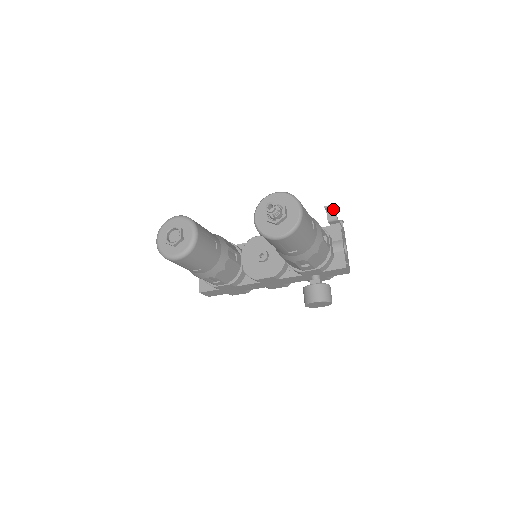
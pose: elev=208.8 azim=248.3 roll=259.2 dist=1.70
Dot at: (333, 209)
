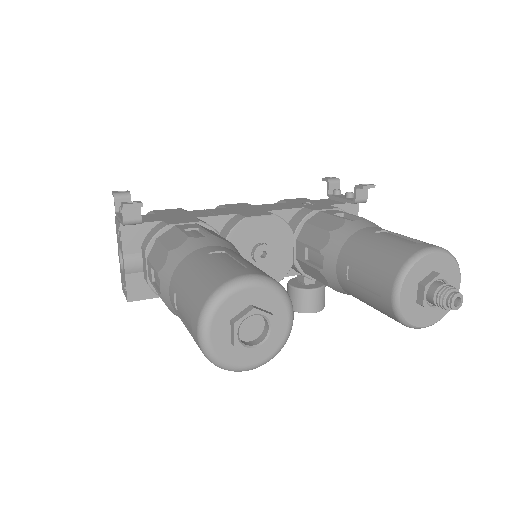
Dot at: occluded
